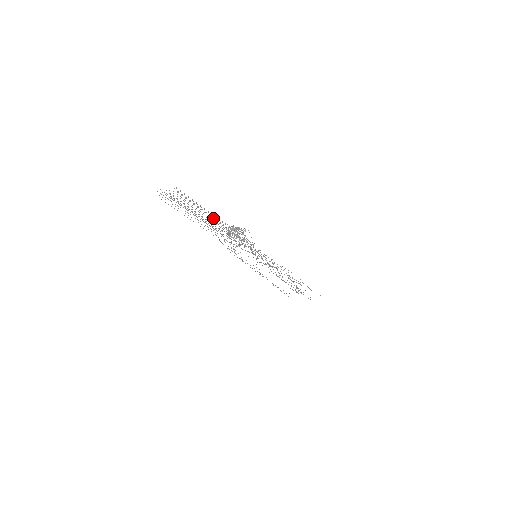
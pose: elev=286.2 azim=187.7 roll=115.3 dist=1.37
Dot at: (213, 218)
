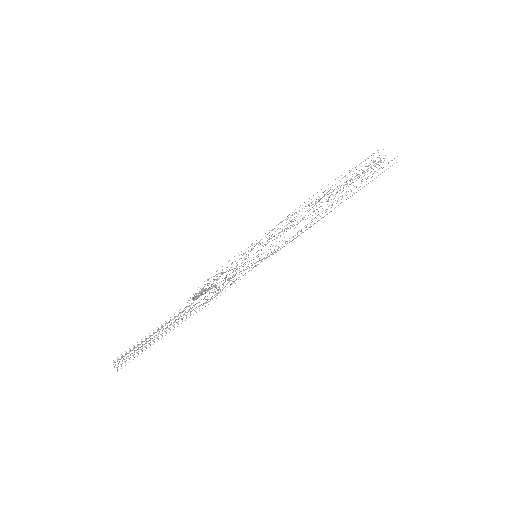
Dot at: (163, 328)
